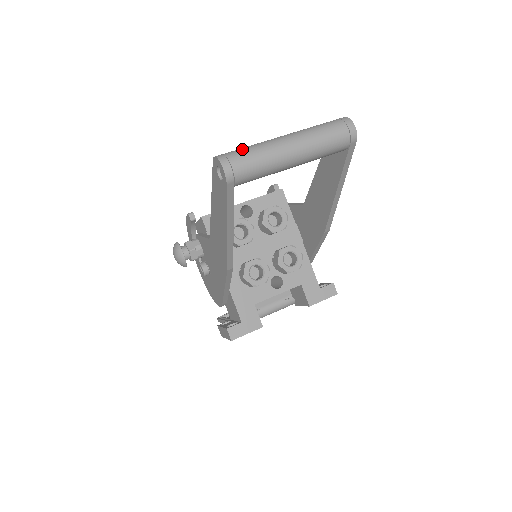
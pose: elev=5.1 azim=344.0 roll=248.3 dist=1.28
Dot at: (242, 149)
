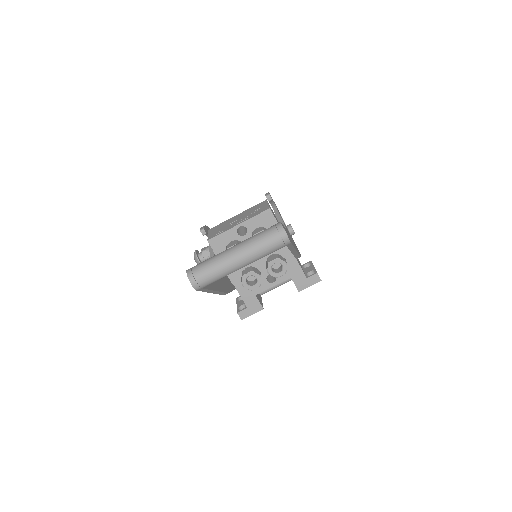
Dot at: (204, 266)
